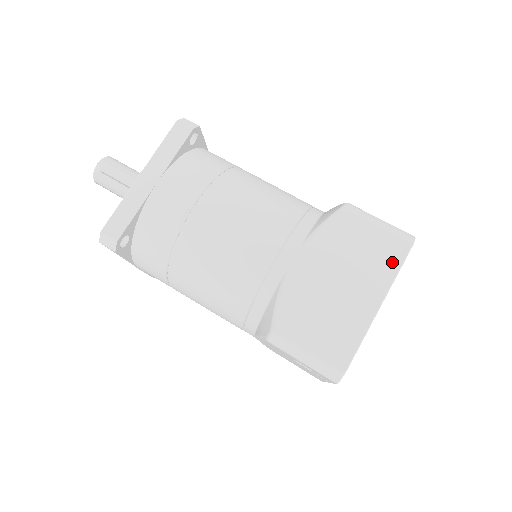
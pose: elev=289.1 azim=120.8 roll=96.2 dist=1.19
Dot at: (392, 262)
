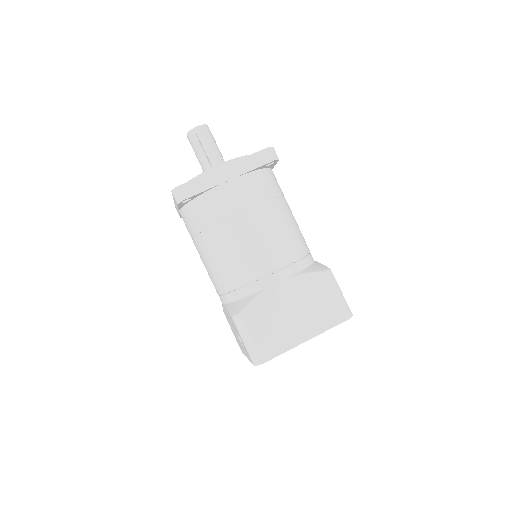
Dot at: (330, 321)
